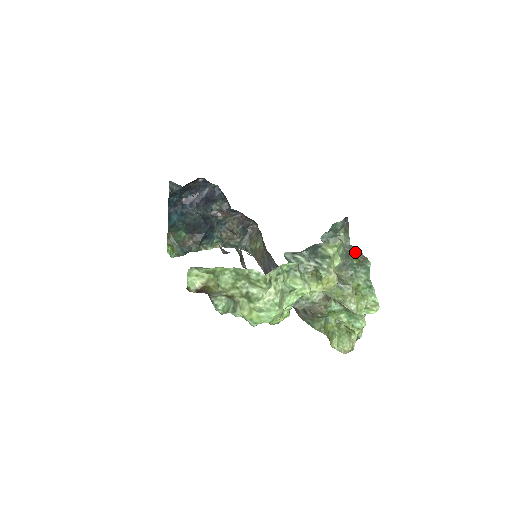
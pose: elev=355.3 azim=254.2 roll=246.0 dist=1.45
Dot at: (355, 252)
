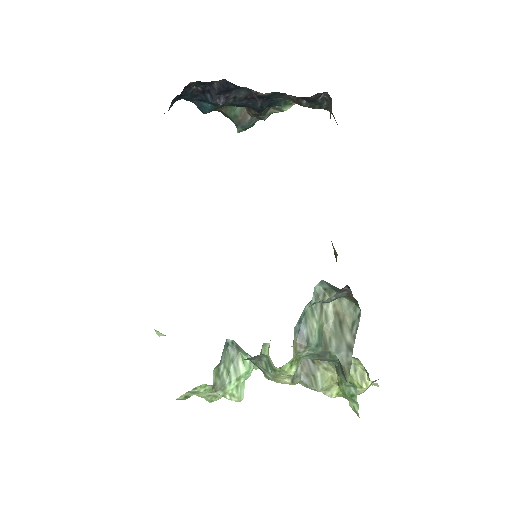
Dot at: (341, 349)
